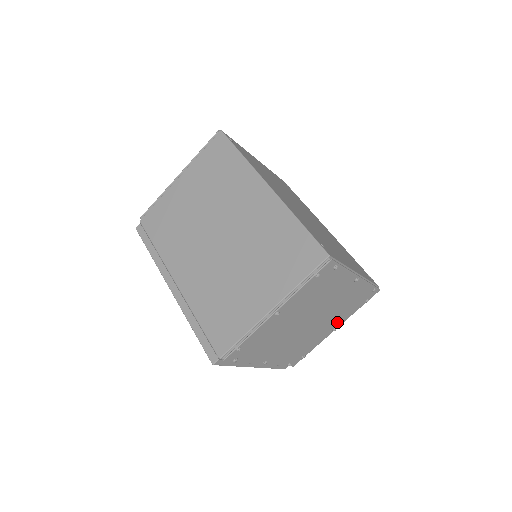
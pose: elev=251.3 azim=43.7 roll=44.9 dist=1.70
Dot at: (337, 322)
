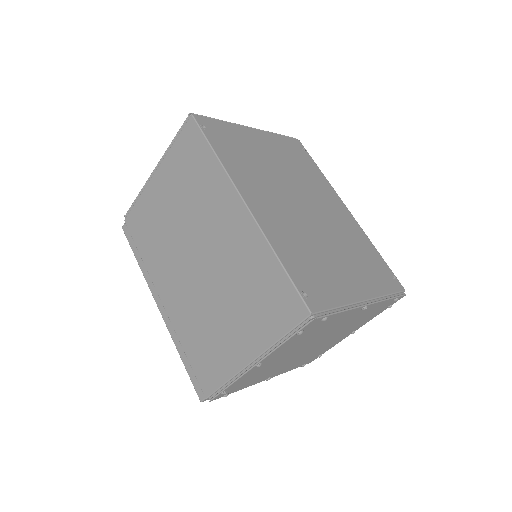
Dot at: (353, 329)
